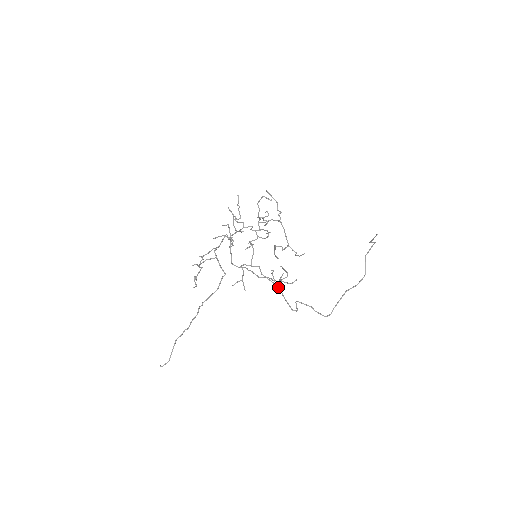
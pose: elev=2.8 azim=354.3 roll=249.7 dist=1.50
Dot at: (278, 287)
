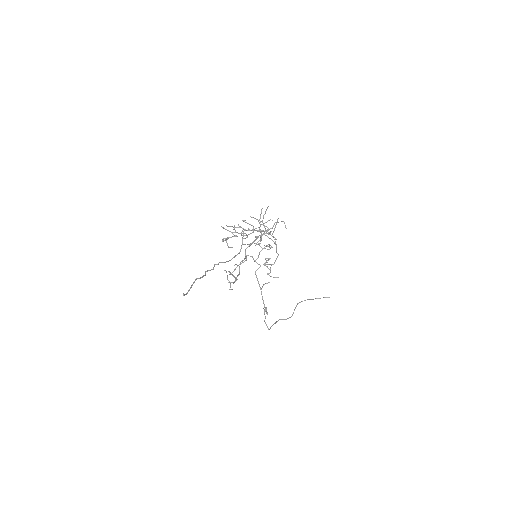
Dot at: (261, 289)
